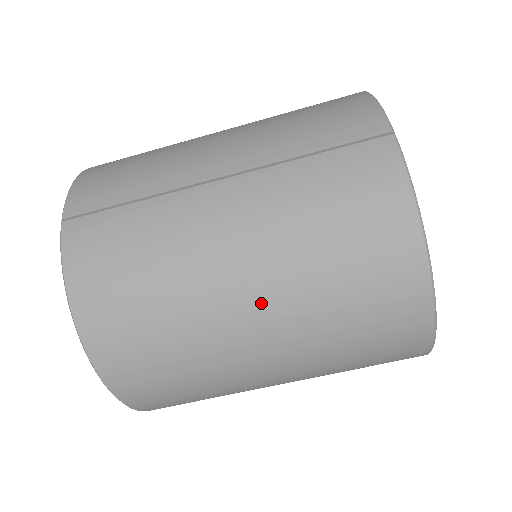
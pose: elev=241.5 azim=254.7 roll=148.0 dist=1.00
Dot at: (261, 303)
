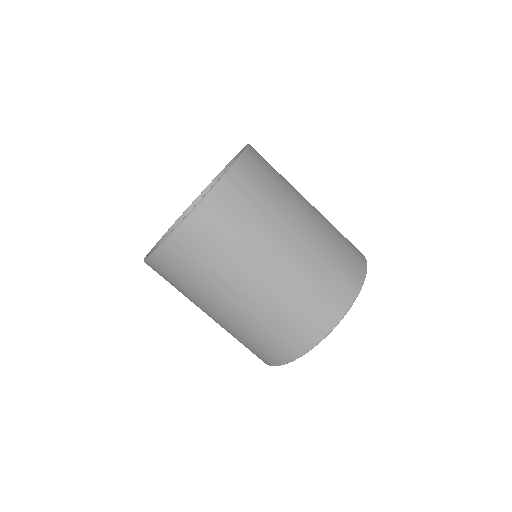
Dot at: (270, 279)
